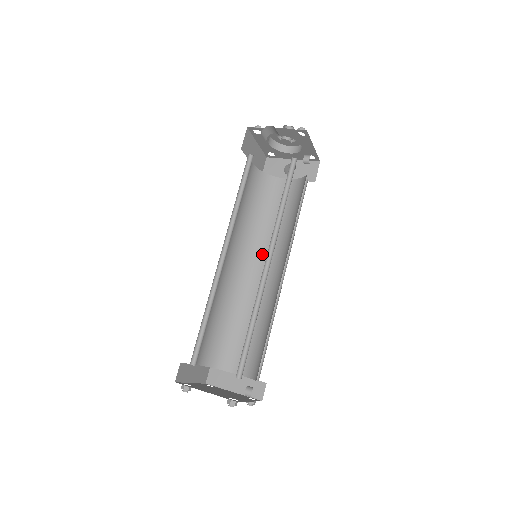
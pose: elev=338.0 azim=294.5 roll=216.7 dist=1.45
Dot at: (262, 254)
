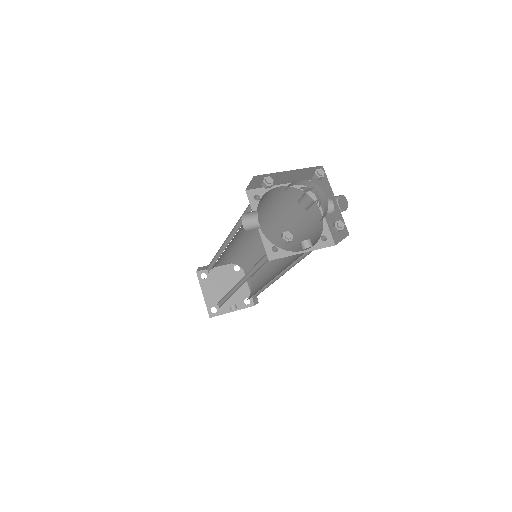
Dot at: (282, 242)
